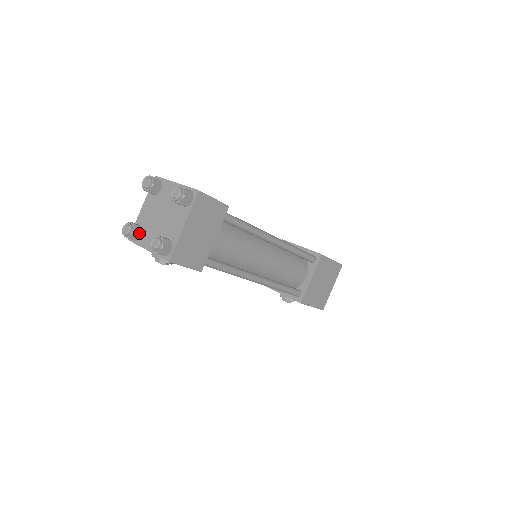
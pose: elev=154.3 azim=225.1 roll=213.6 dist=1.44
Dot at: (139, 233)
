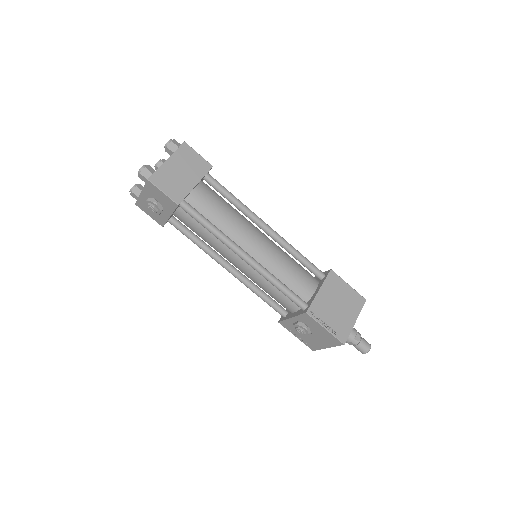
Dot at: (141, 189)
